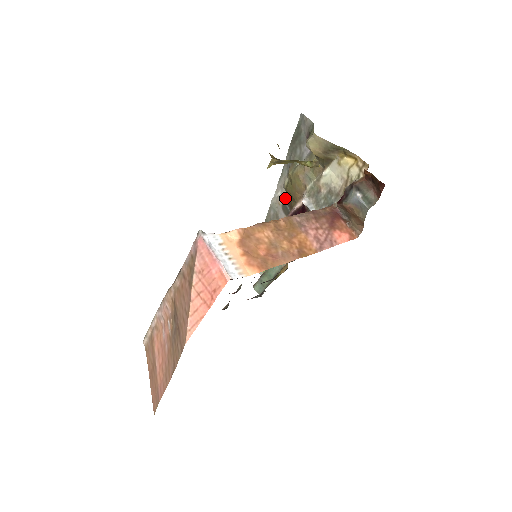
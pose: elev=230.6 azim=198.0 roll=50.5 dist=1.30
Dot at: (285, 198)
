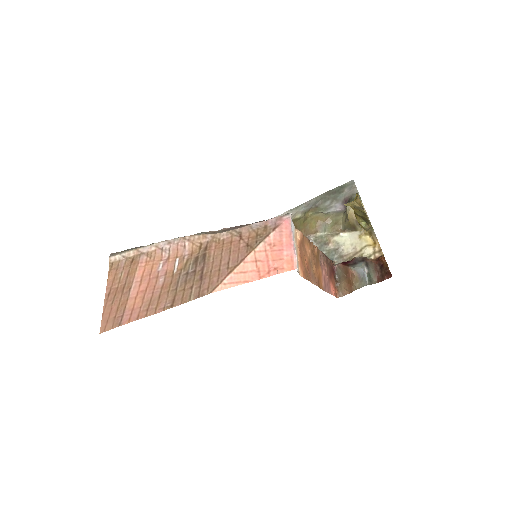
Dot at: occluded
